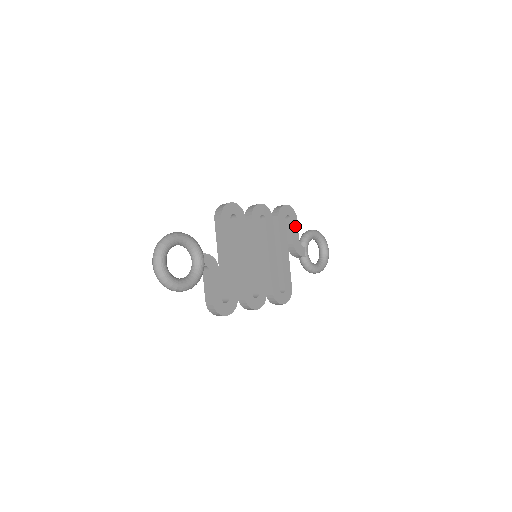
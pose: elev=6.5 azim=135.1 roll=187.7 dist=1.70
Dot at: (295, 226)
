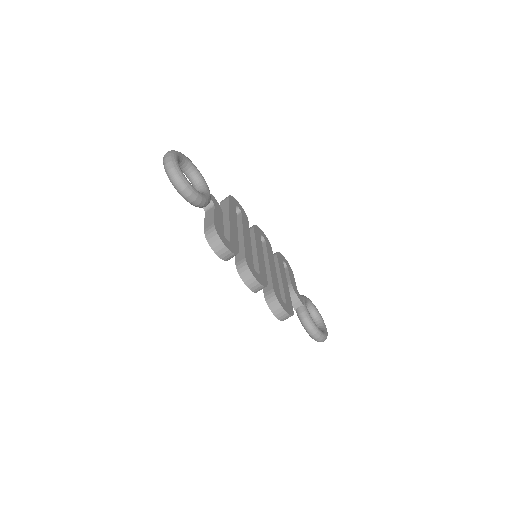
Dot at: (292, 276)
